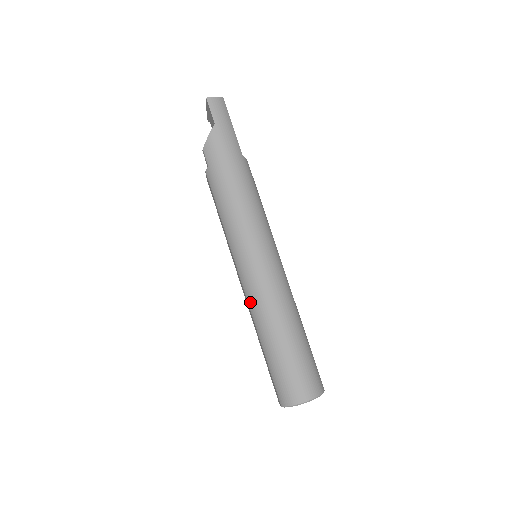
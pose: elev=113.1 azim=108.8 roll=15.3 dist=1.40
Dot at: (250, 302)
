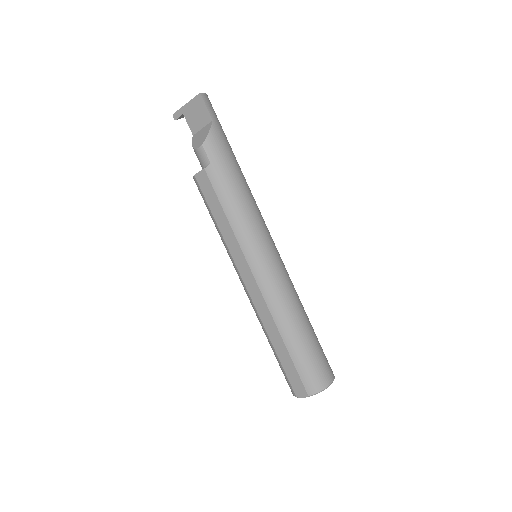
Dot at: (269, 300)
